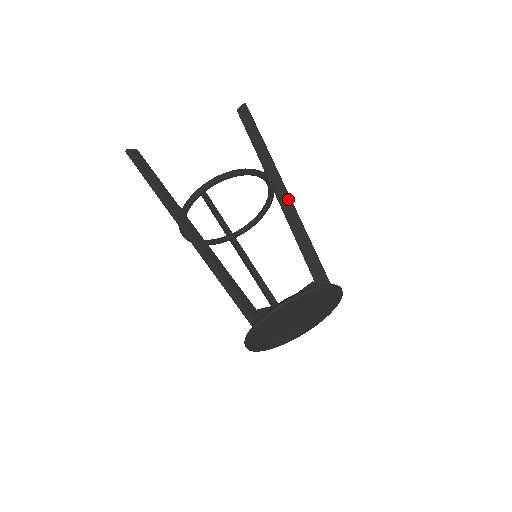
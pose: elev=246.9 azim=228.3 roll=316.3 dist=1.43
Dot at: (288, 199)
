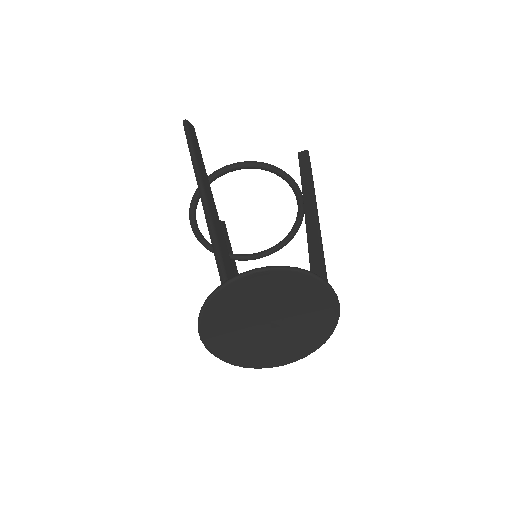
Dot at: (317, 220)
